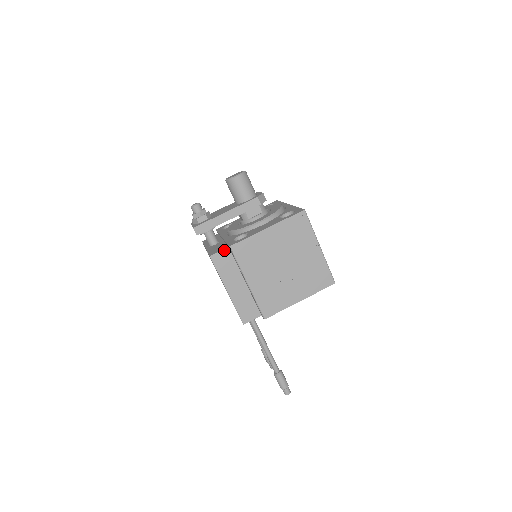
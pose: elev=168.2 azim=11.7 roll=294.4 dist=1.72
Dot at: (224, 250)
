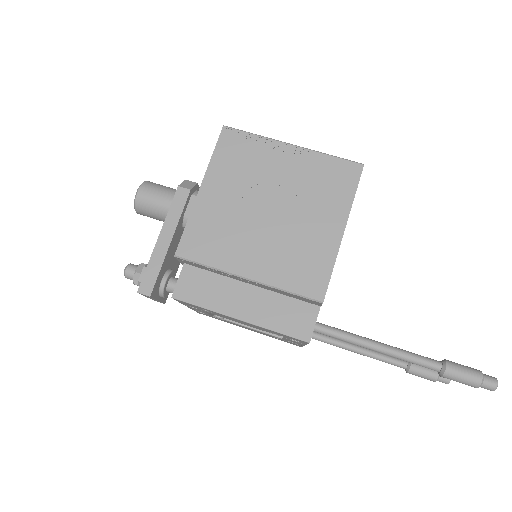
Dot at: (182, 272)
